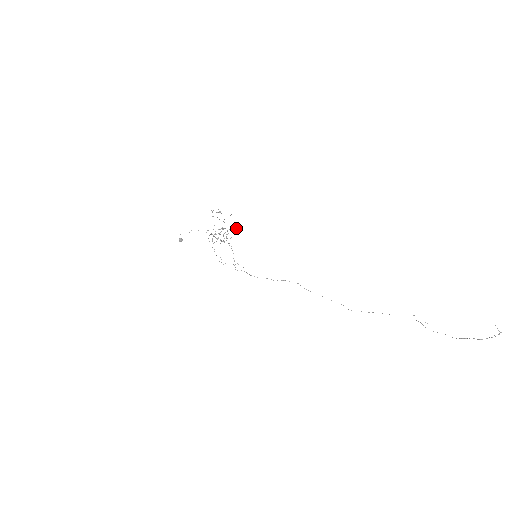
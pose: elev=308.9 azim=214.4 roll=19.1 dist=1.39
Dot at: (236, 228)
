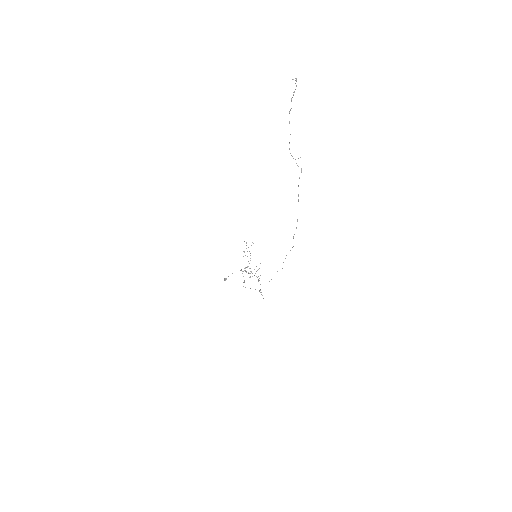
Dot at: occluded
